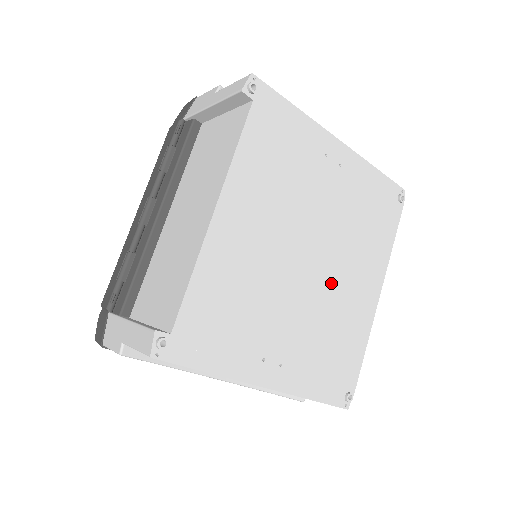
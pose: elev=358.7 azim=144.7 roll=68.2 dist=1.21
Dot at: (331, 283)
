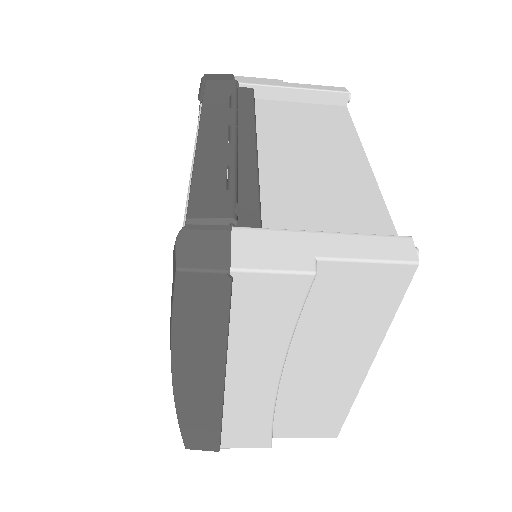
Dot at: occluded
